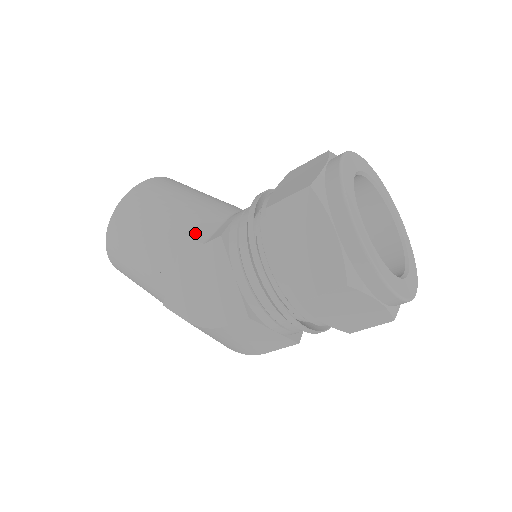
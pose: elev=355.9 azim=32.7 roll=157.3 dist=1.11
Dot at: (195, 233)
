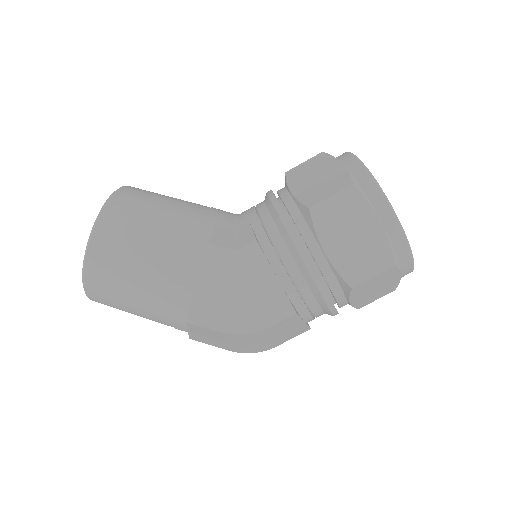
Dot at: (219, 241)
